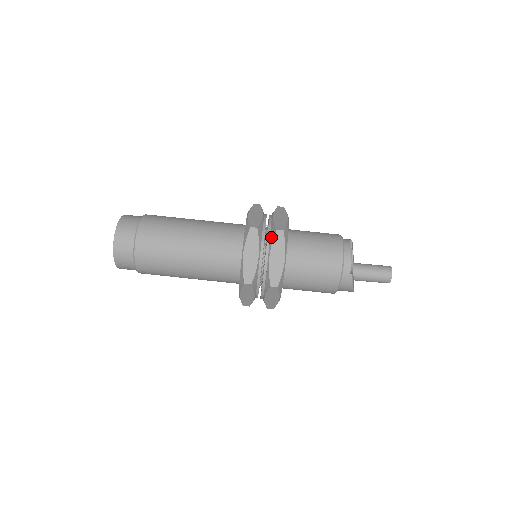
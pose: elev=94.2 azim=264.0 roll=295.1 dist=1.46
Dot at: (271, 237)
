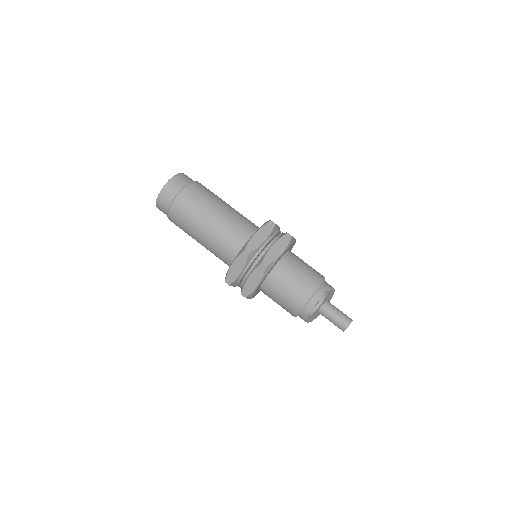
Dot at: (257, 264)
